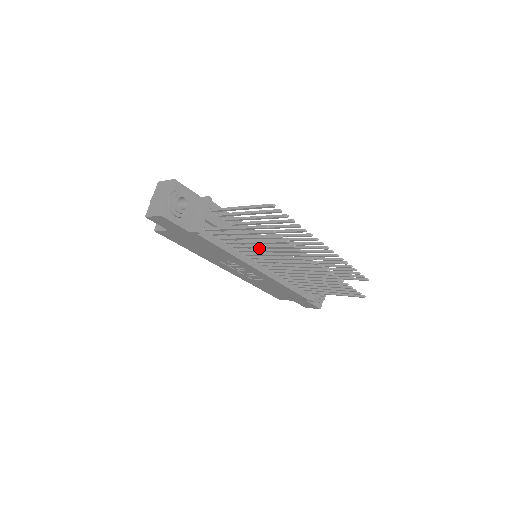
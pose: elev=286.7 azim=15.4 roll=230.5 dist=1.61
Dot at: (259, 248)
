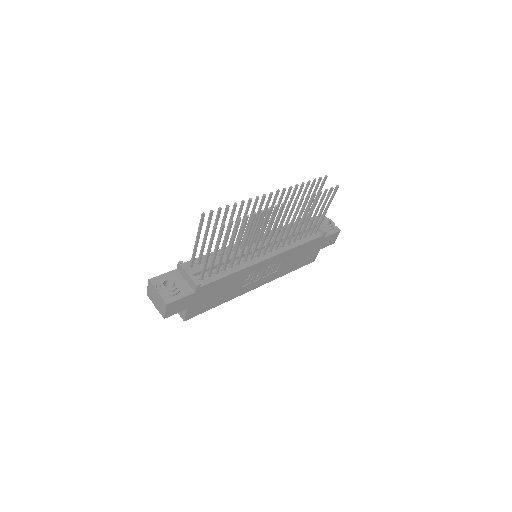
Dot at: occluded
